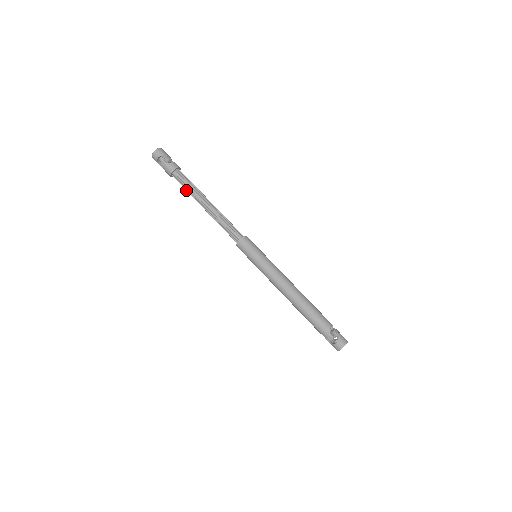
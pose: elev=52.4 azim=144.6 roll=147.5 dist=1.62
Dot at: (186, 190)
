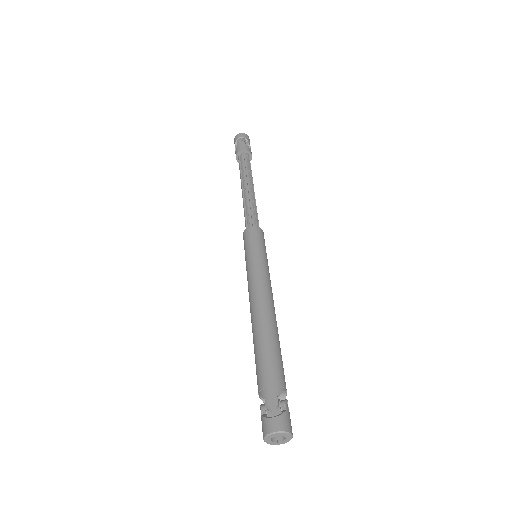
Dot at: (240, 170)
